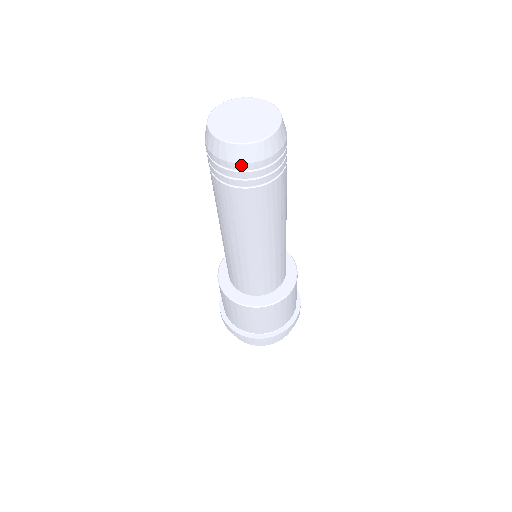
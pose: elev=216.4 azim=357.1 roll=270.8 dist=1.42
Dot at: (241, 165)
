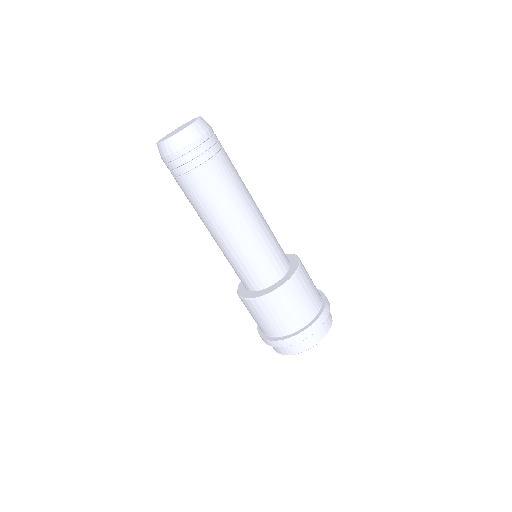
Dot at: (163, 159)
